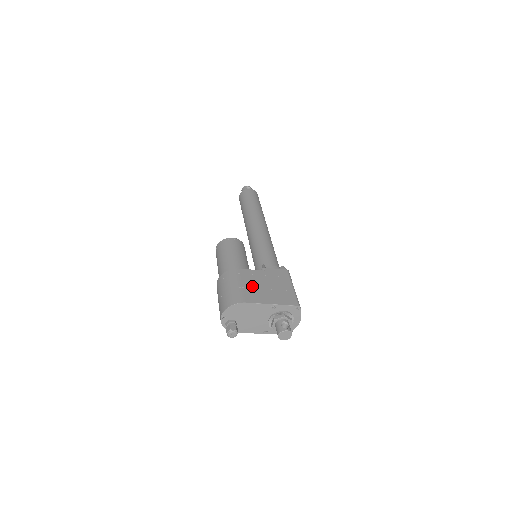
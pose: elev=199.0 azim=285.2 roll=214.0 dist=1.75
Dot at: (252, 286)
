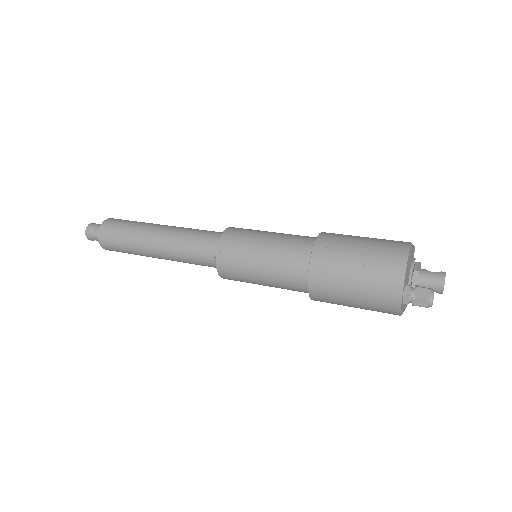
Dot at: occluded
